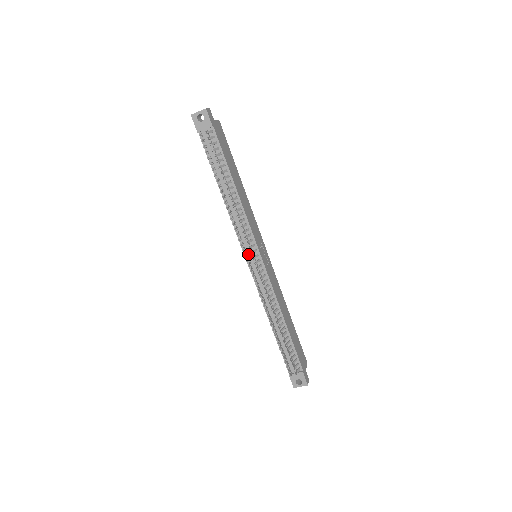
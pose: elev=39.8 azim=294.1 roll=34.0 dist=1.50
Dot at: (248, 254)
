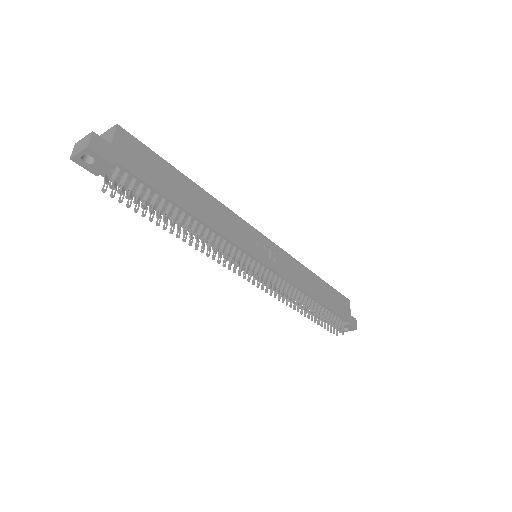
Dot at: occluded
